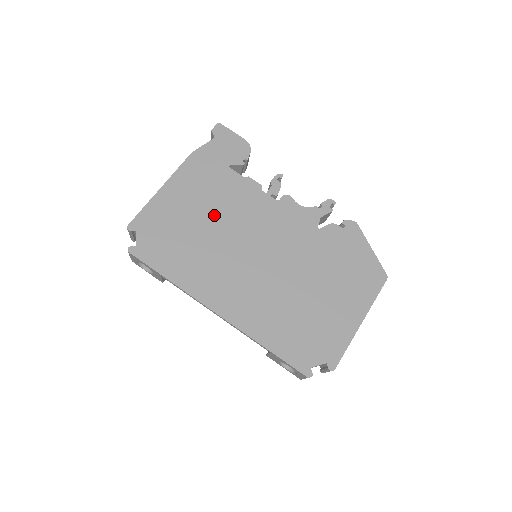
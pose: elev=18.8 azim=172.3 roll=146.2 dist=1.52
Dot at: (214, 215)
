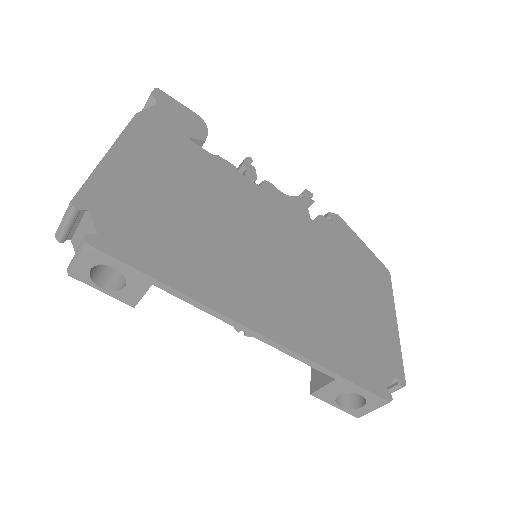
Dot at: (197, 196)
